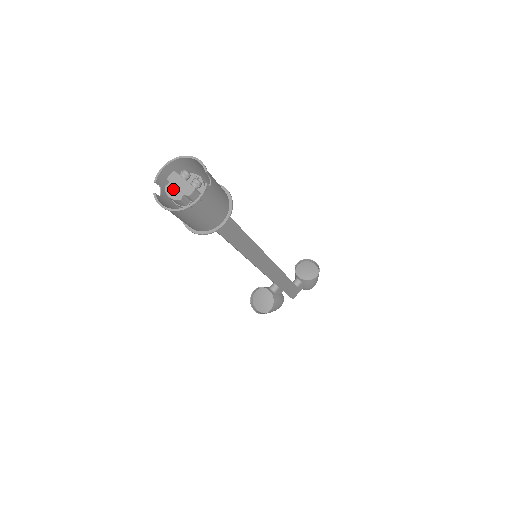
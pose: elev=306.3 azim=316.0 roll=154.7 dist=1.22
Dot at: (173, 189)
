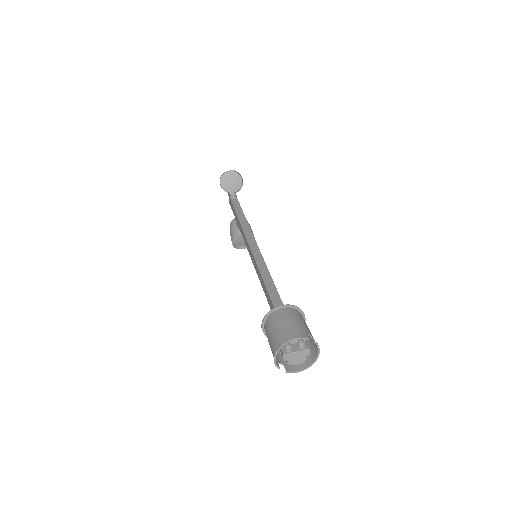
Dot at: (295, 361)
